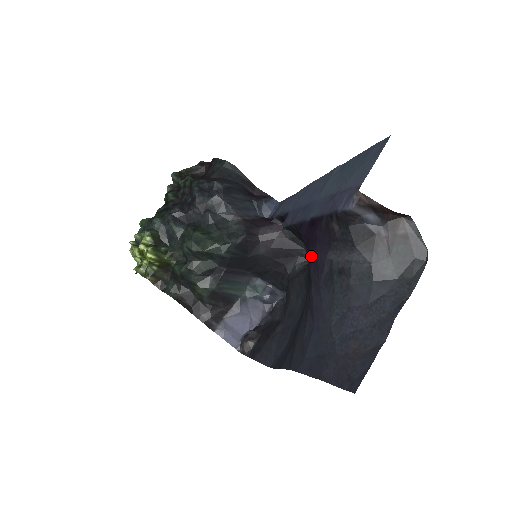
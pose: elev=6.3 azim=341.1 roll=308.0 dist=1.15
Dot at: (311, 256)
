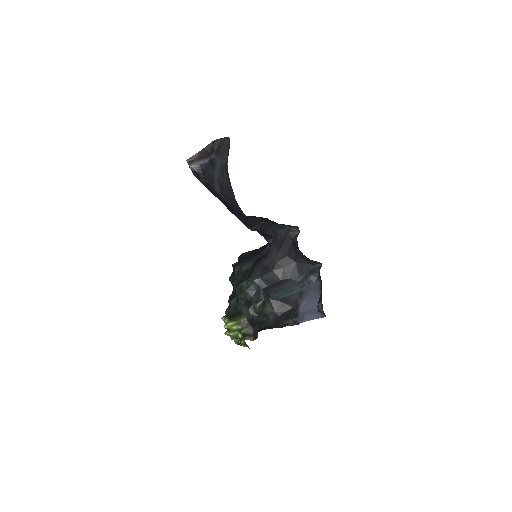
Dot at: (230, 207)
